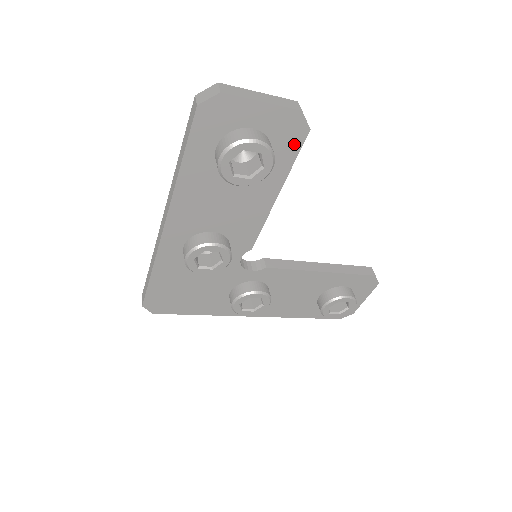
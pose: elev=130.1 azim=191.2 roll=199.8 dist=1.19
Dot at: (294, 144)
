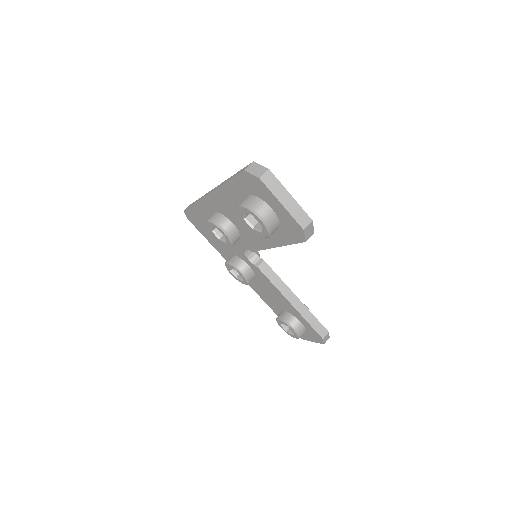
Dot at: (294, 238)
